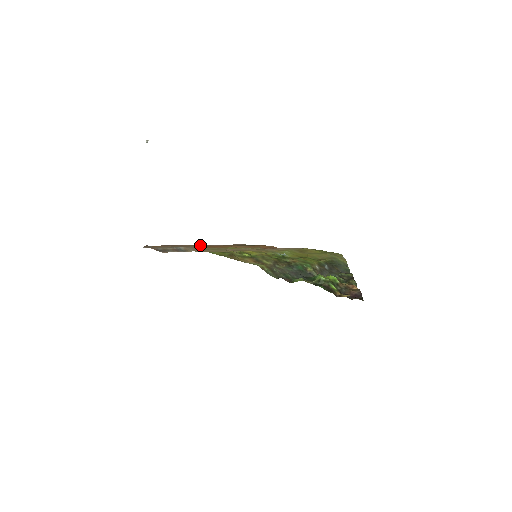
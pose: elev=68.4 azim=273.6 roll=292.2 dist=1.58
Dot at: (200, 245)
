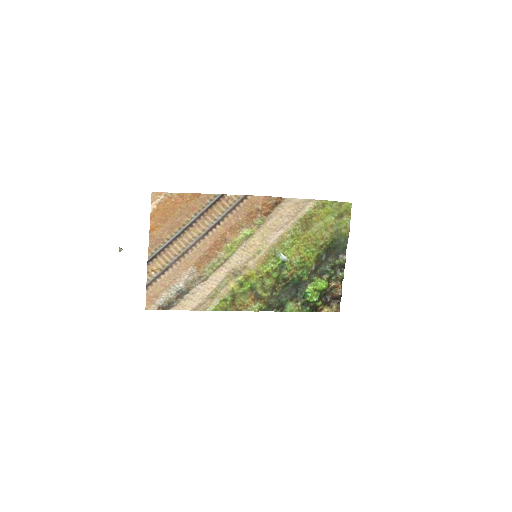
Dot at: (197, 245)
